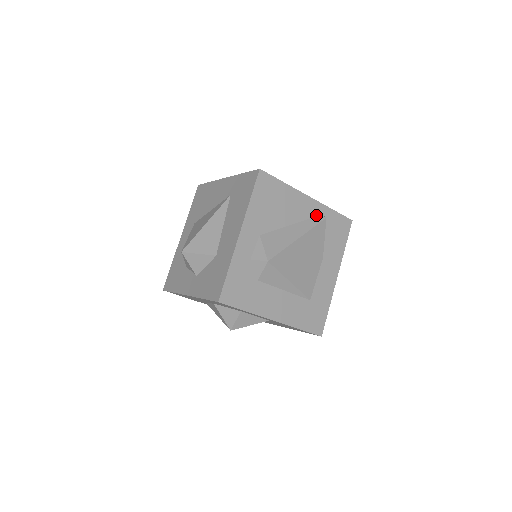
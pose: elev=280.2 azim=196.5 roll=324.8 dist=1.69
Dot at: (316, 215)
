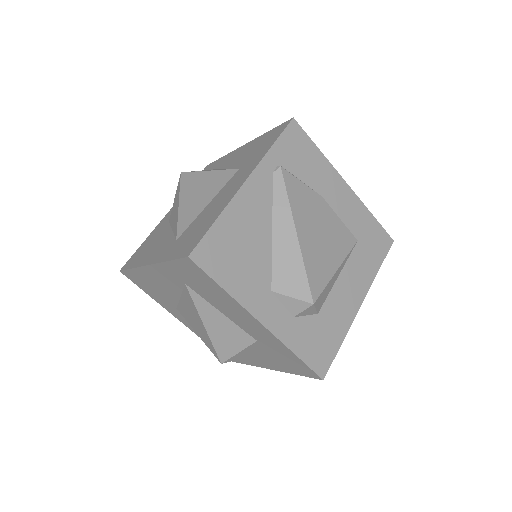
Dot at: (271, 181)
